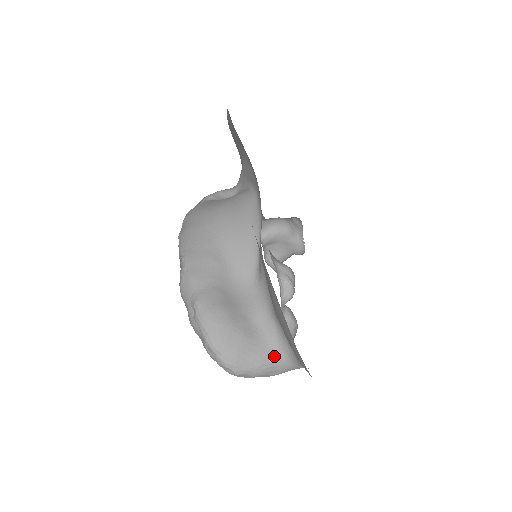
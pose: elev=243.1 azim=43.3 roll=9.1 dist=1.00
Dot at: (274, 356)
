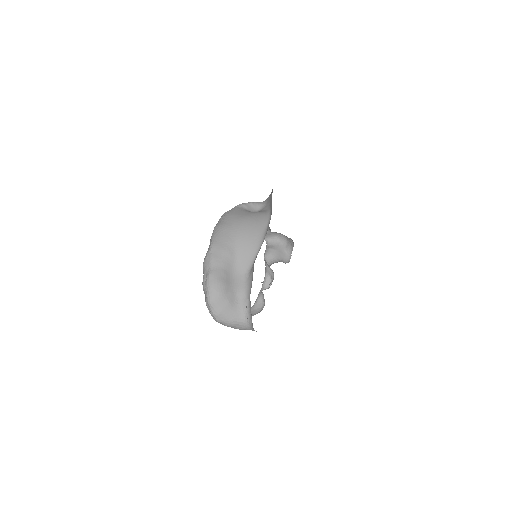
Dot at: (242, 319)
